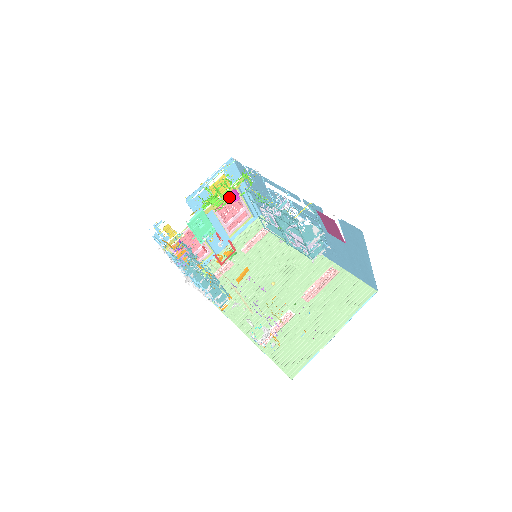
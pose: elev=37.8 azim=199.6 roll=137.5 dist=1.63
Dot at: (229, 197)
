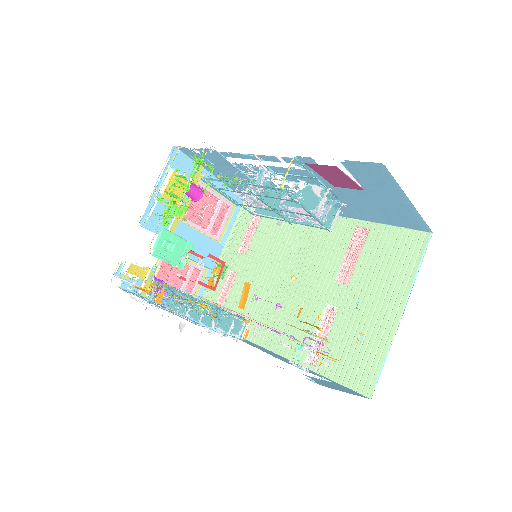
Dot at: occluded
